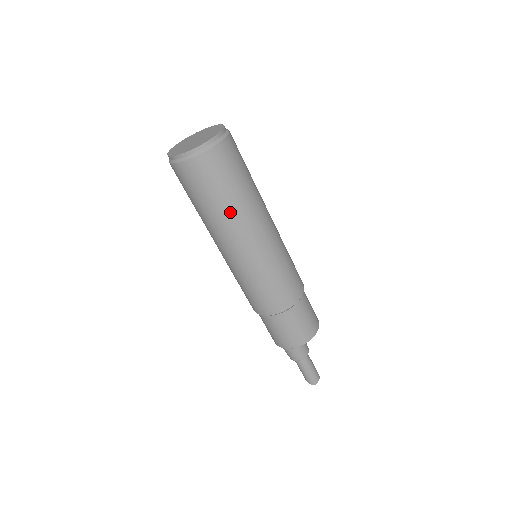
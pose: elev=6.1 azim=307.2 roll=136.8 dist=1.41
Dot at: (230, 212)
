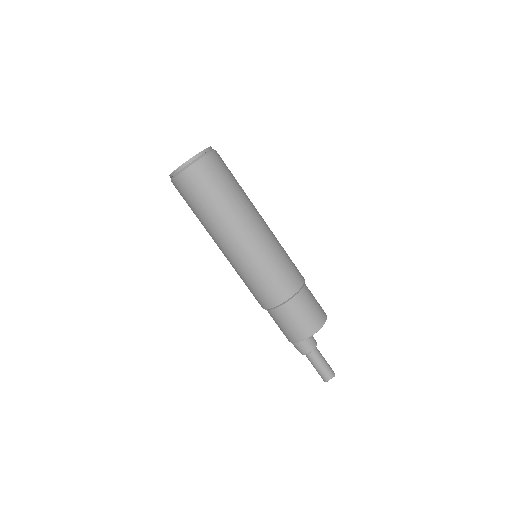
Dot at: (205, 222)
